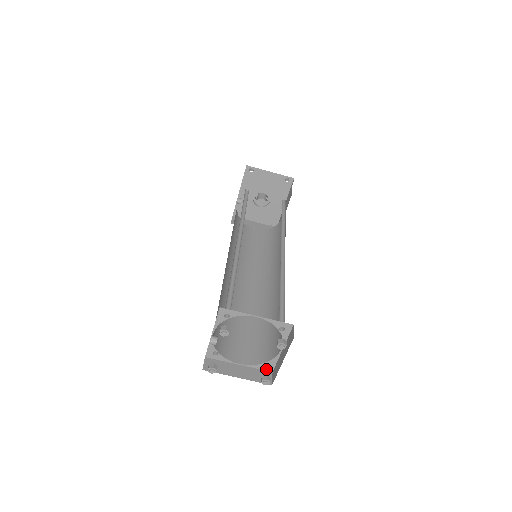
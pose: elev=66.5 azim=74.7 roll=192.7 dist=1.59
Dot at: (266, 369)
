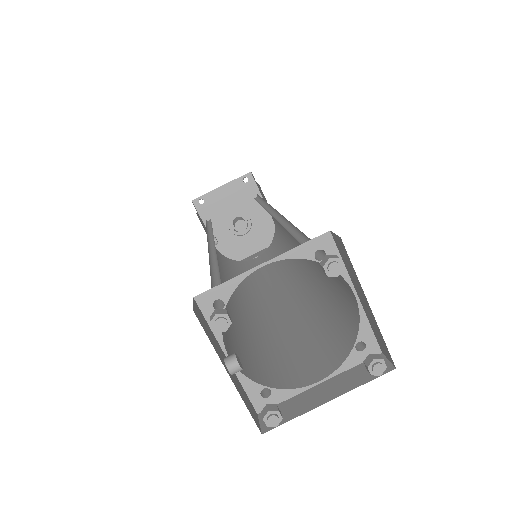
Dot at: occluded
